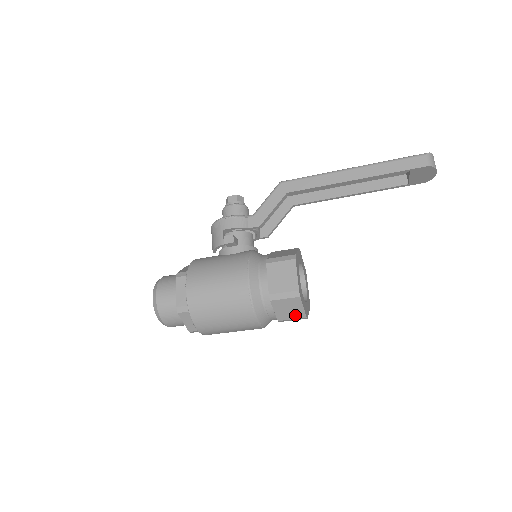
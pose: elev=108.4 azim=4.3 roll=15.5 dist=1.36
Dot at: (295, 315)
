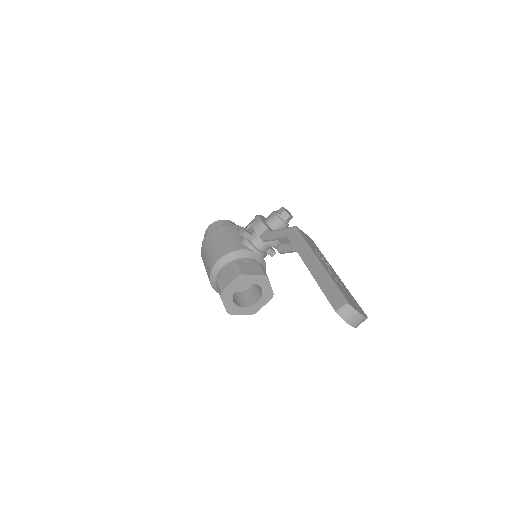
Dot at: occluded
